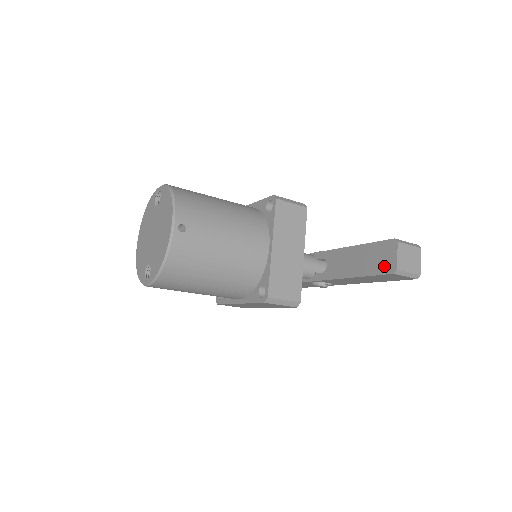
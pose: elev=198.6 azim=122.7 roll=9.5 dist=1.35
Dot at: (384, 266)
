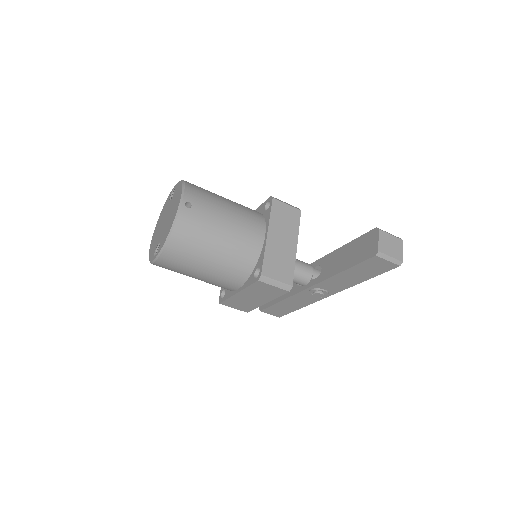
Dot at: (368, 252)
